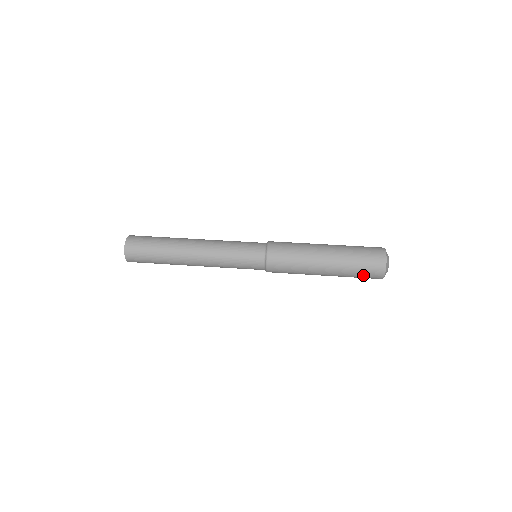
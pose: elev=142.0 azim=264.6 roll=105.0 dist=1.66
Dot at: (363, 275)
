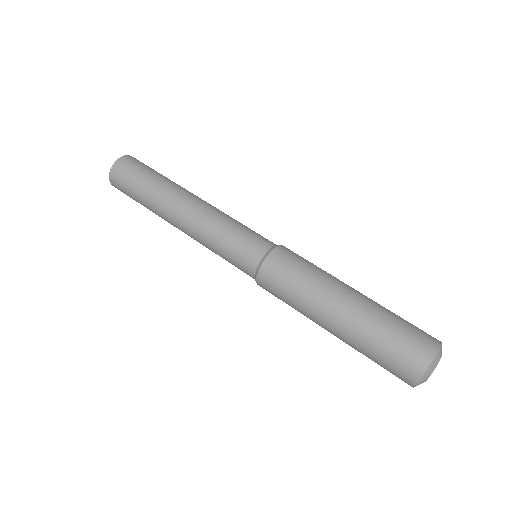
Dot at: (390, 355)
